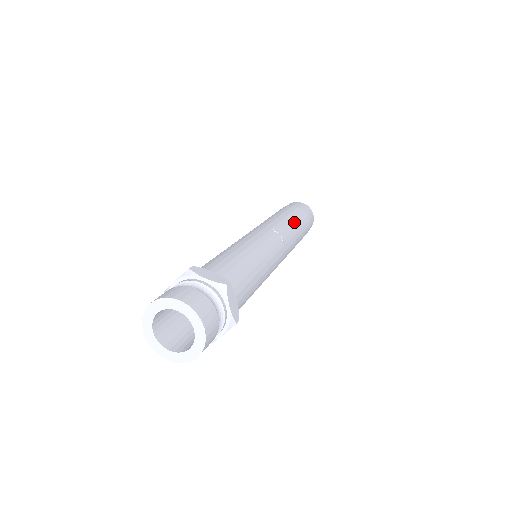
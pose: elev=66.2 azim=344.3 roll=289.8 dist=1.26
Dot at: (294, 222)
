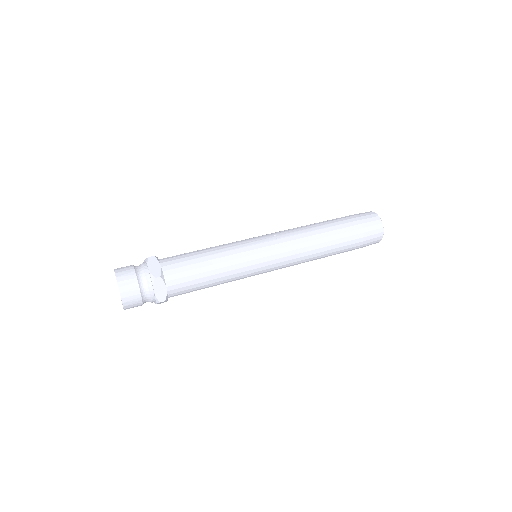
Dot at: (316, 224)
